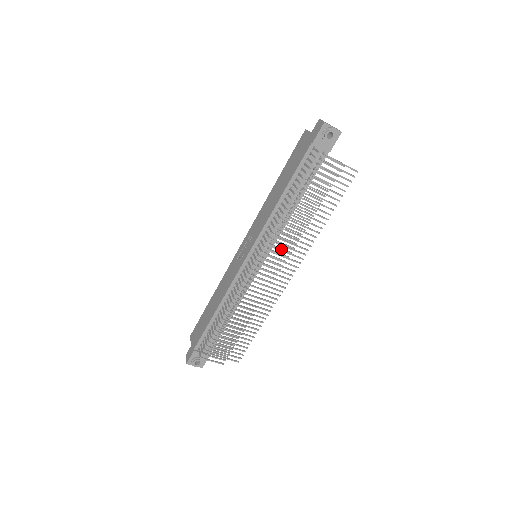
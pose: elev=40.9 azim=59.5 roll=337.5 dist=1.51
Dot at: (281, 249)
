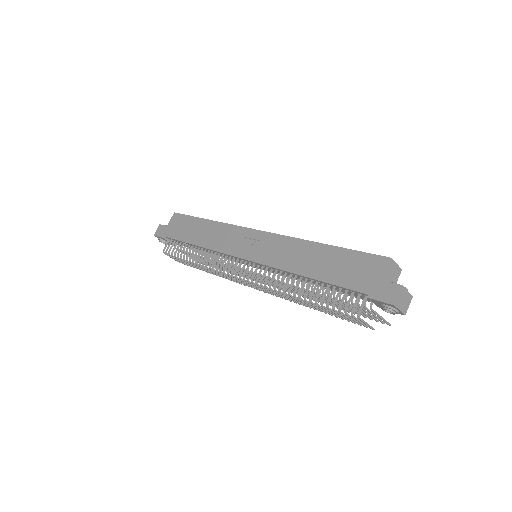
Dot at: (270, 292)
